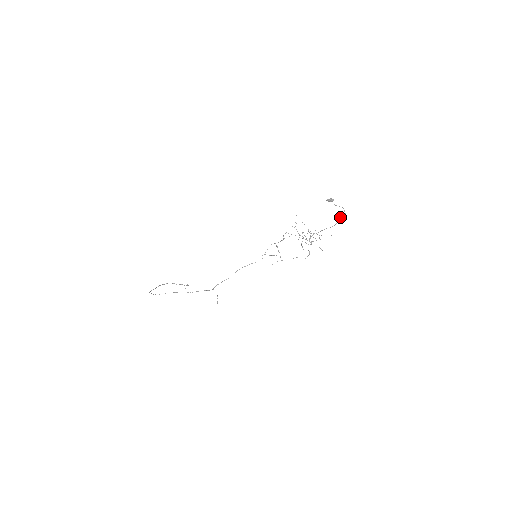
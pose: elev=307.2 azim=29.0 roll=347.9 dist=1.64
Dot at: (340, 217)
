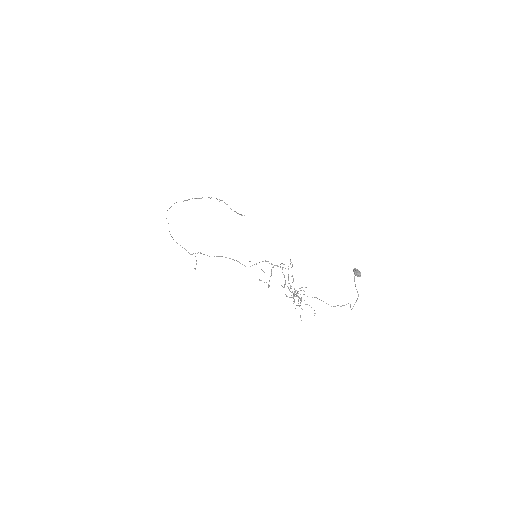
Dot at: occluded
